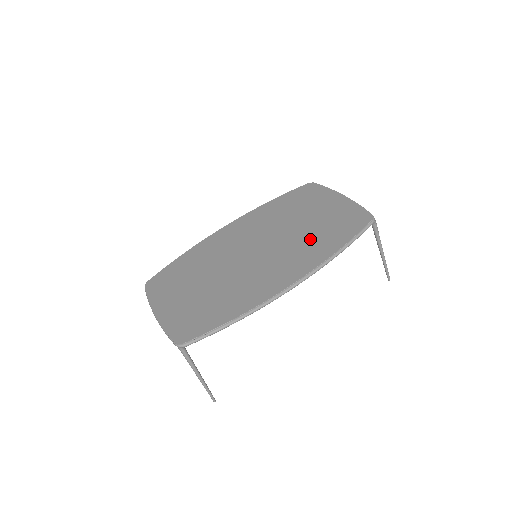
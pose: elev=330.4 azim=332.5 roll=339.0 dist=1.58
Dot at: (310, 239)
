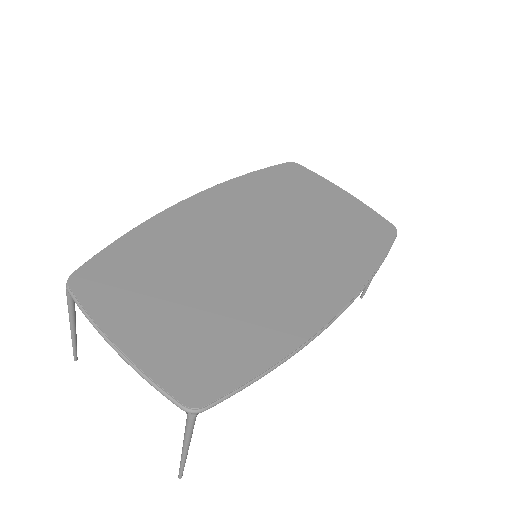
Dot at: (332, 245)
